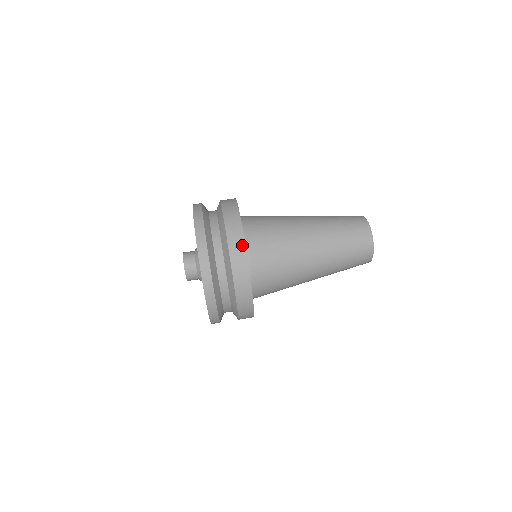
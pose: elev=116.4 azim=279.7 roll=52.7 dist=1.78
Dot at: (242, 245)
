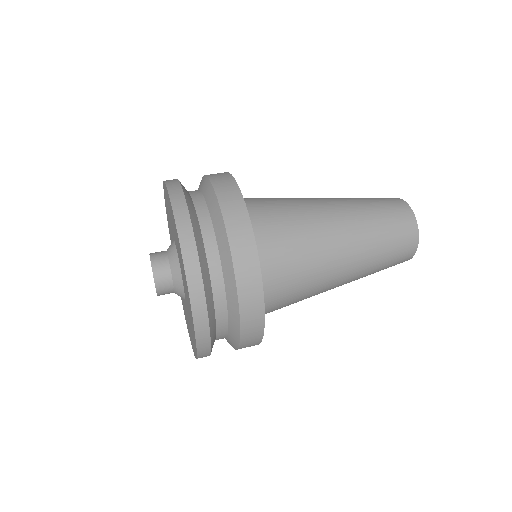
Dot at: (228, 176)
